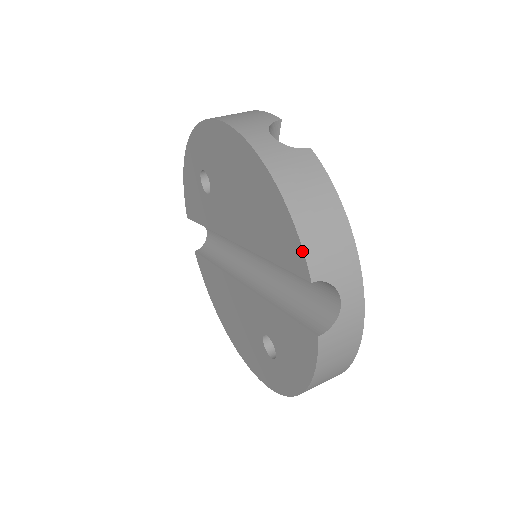
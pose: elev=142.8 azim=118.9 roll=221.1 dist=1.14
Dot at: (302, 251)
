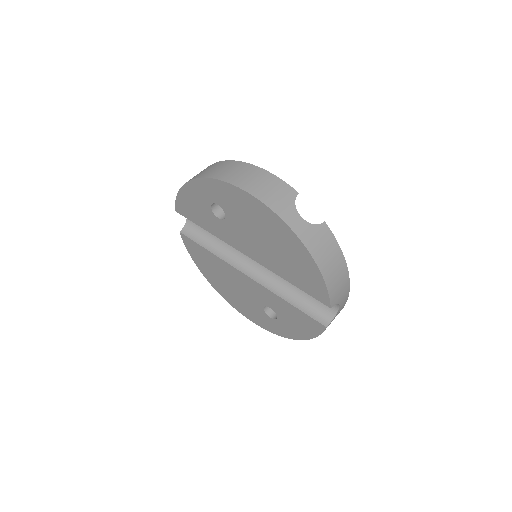
Dot at: (328, 295)
